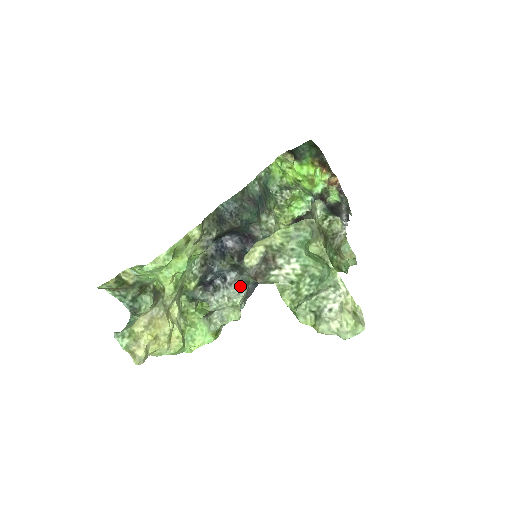
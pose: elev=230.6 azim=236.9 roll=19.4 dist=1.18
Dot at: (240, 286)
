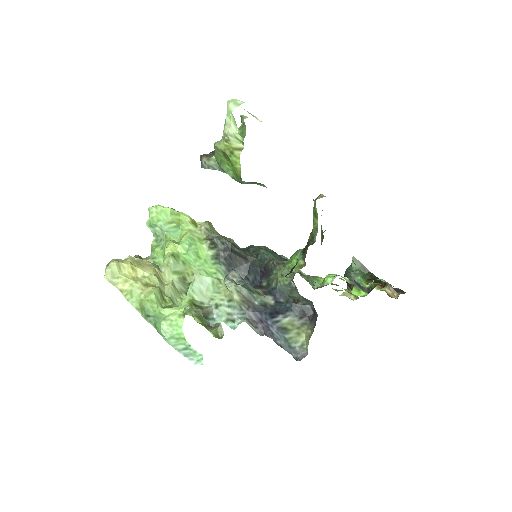
Dot at: (238, 284)
